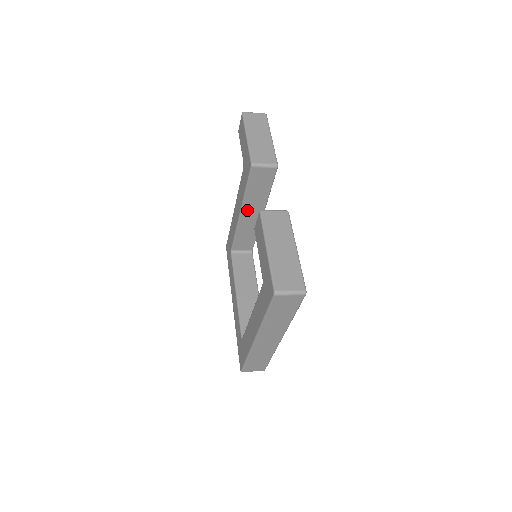
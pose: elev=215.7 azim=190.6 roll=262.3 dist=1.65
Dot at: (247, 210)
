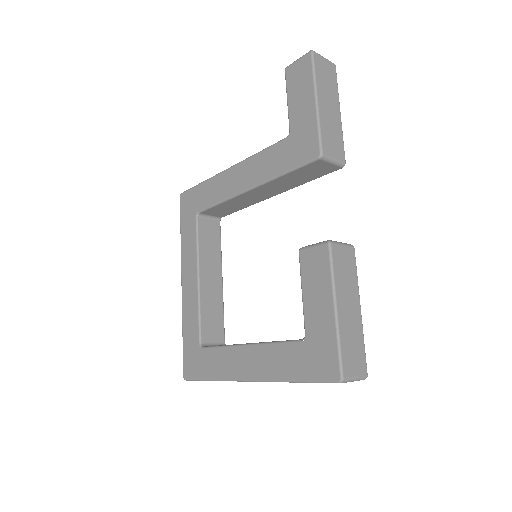
Dot at: (261, 189)
